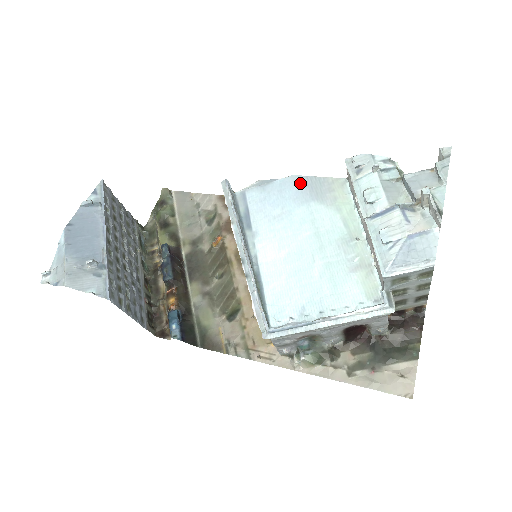
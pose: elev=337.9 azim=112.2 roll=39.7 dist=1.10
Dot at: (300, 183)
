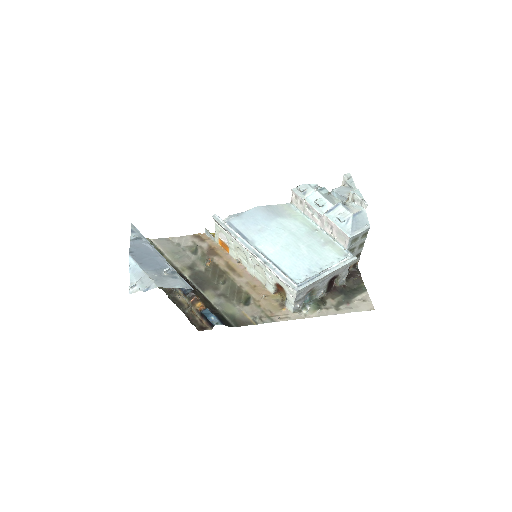
Dot at: (263, 210)
